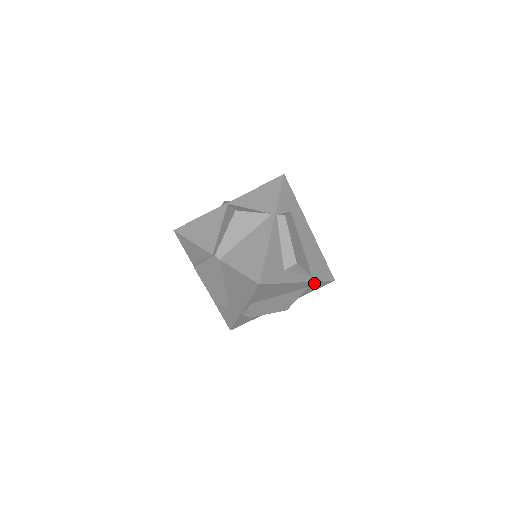
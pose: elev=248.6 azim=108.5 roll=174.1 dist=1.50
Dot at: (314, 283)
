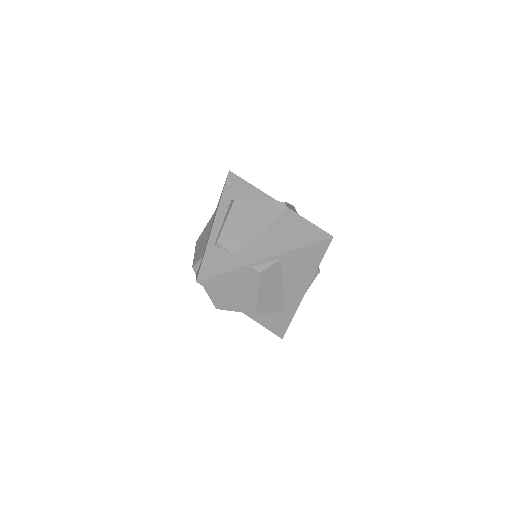
Dot at: (291, 313)
